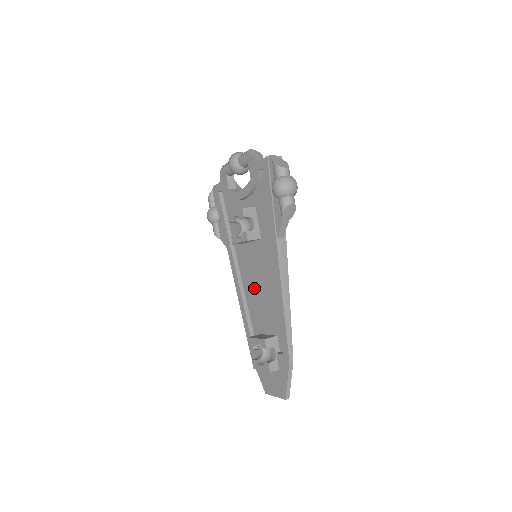
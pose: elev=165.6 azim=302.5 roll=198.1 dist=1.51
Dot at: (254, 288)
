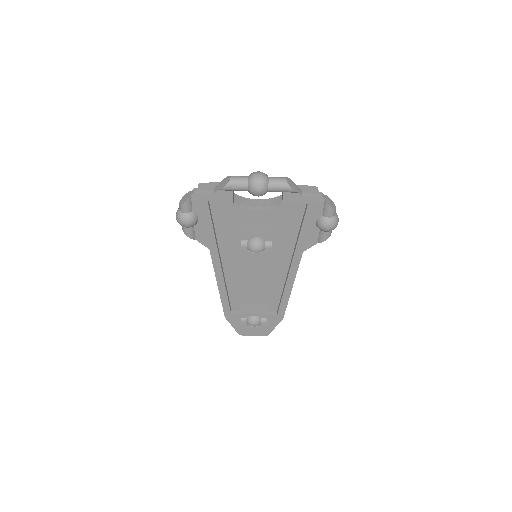
Dot at: (244, 276)
